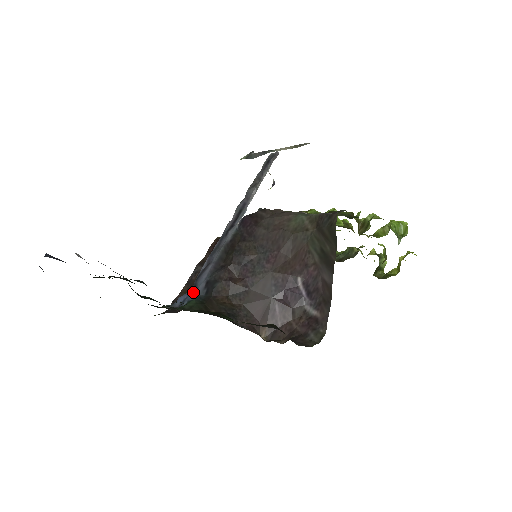
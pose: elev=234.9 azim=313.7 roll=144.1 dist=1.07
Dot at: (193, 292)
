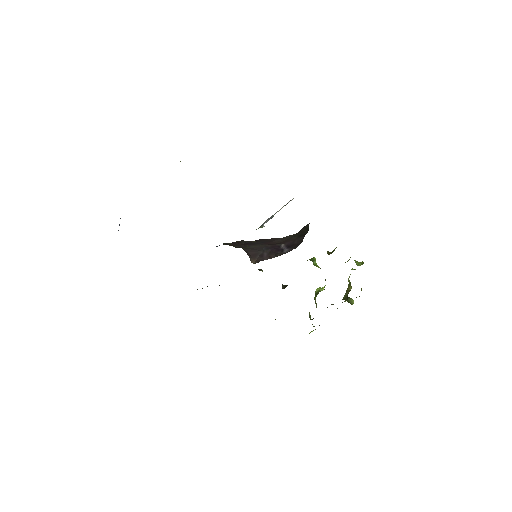
Dot at: occluded
